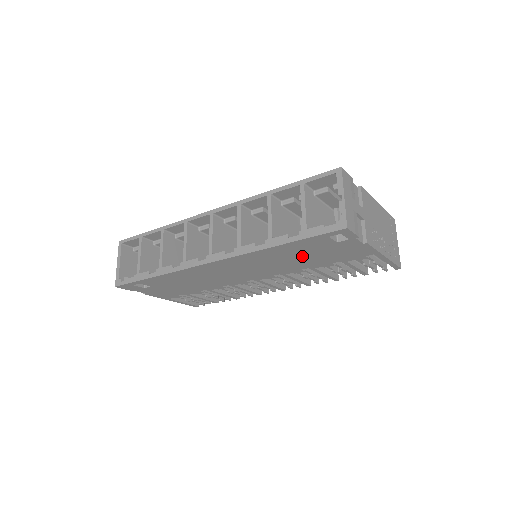
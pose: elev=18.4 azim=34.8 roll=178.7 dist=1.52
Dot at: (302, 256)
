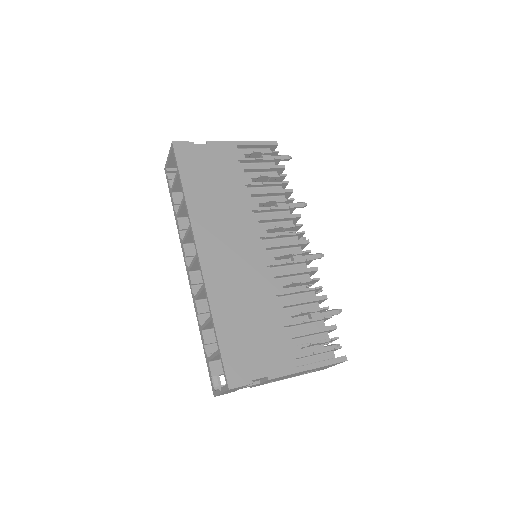
Dot at: occluded
